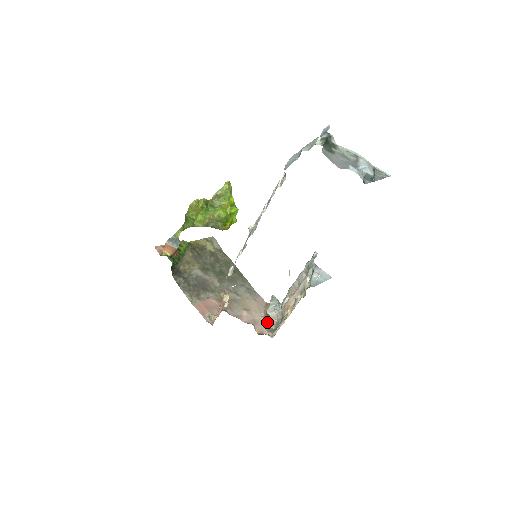
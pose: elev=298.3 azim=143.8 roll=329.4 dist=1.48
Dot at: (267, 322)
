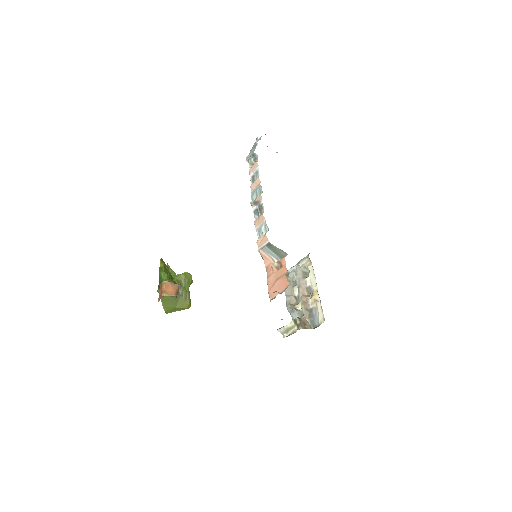
Dot at: occluded
